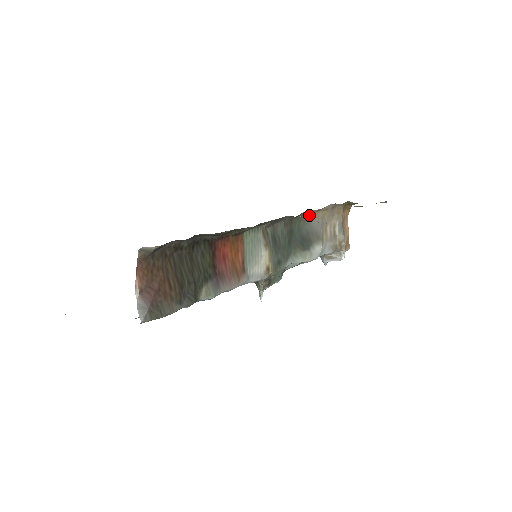
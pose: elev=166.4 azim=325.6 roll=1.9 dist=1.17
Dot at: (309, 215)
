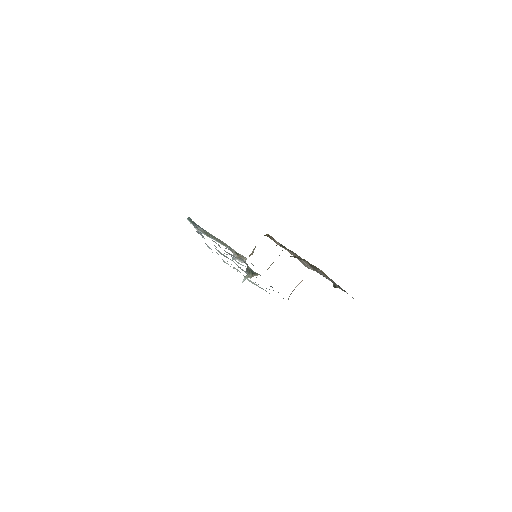
Dot at: occluded
